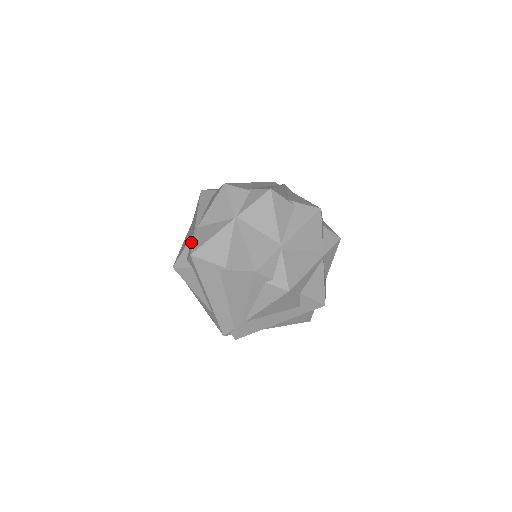
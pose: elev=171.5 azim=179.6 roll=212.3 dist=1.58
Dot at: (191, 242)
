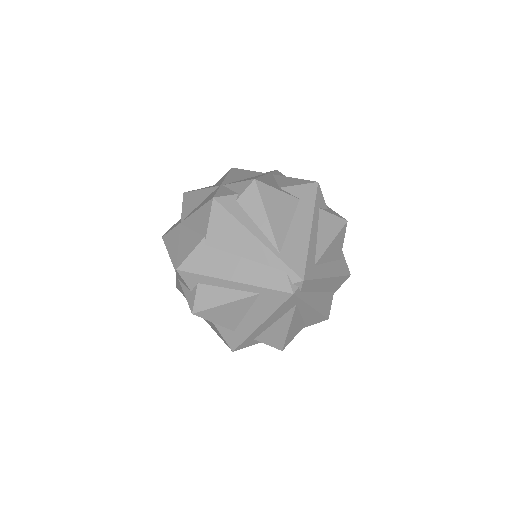
Dot at: (180, 281)
